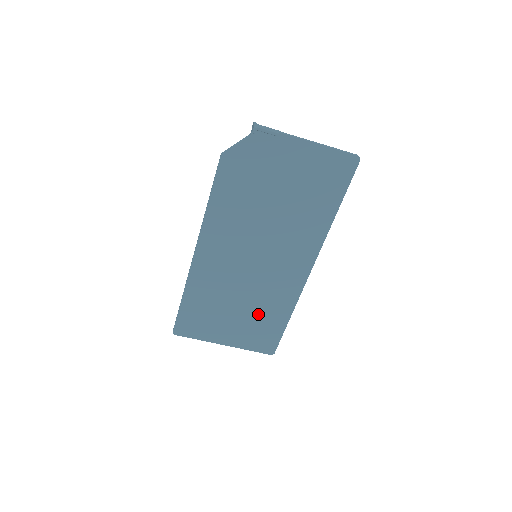
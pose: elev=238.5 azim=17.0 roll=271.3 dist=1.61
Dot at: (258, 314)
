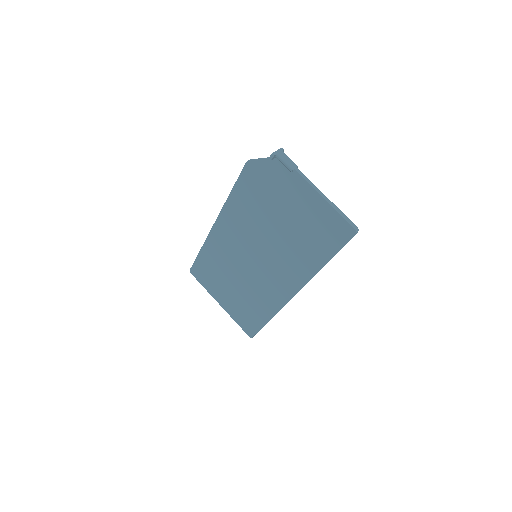
Dot at: (247, 300)
